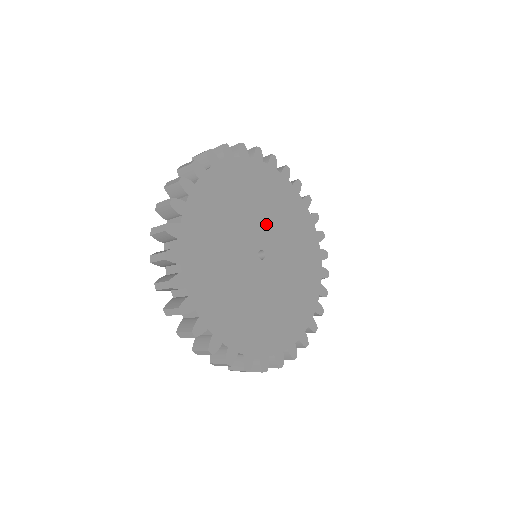
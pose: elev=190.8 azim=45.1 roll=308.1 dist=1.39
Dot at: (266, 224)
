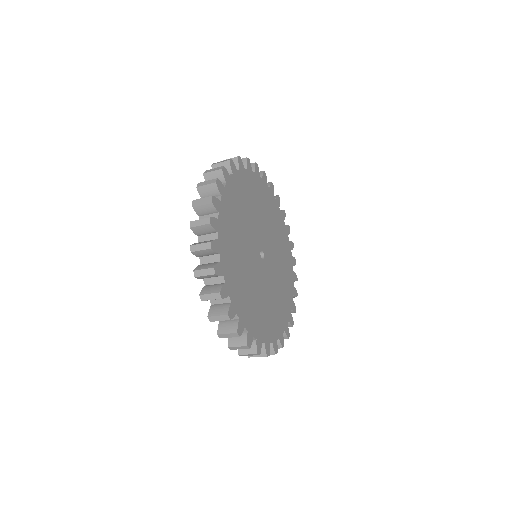
Dot at: (266, 232)
